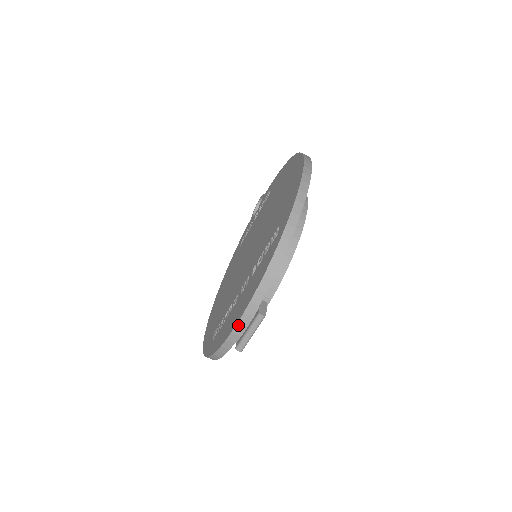
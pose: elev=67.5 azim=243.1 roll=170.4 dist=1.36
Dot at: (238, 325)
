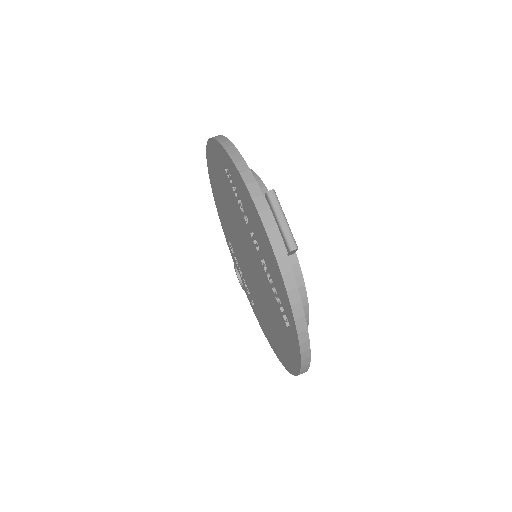
Dot at: (267, 229)
